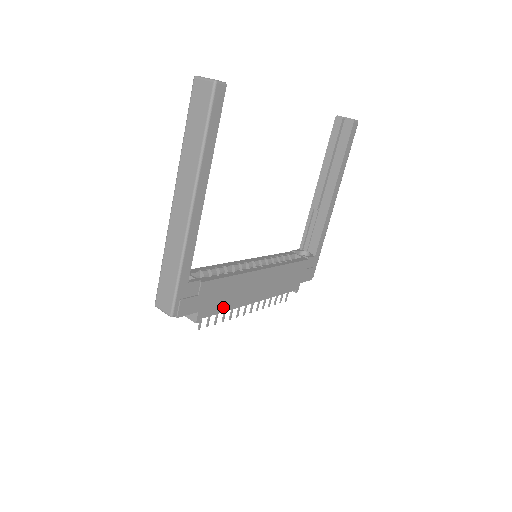
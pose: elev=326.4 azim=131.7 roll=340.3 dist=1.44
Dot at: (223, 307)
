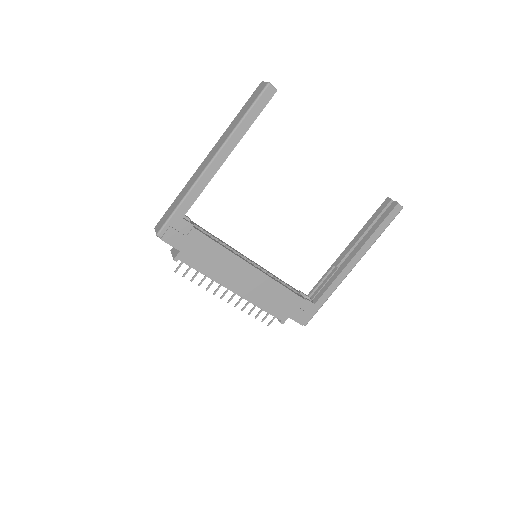
Dot at: (203, 268)
